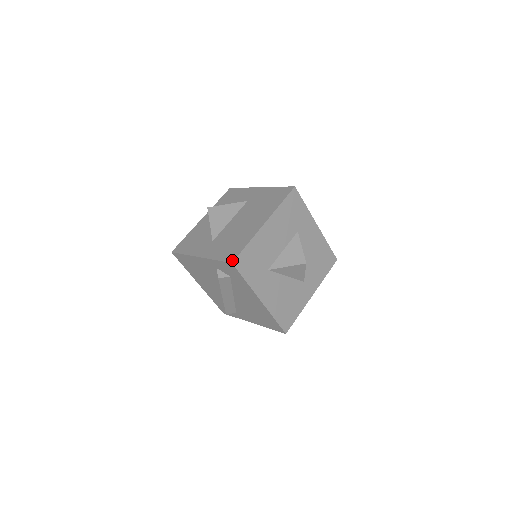
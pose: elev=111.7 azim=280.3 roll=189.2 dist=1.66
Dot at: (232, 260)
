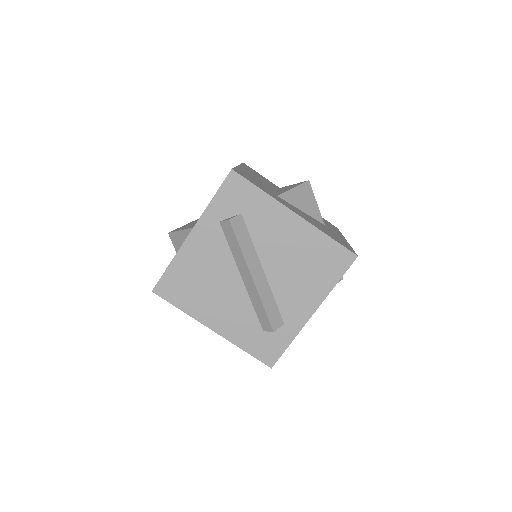
Dot at: (230, 171)
